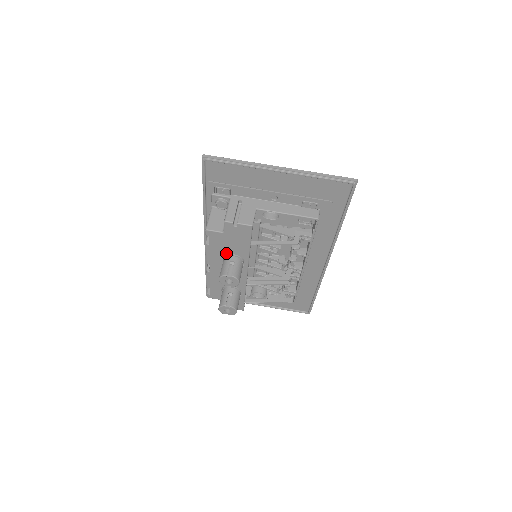
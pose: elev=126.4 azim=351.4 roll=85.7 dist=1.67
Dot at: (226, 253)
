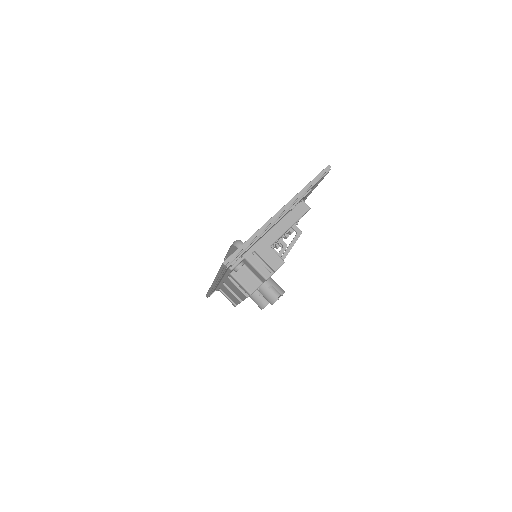
Dot at: occluded
